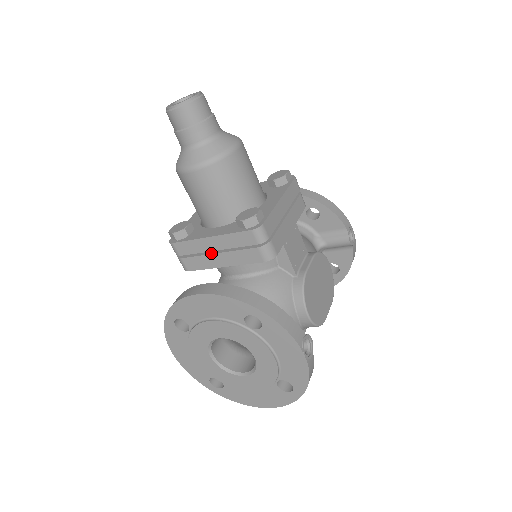
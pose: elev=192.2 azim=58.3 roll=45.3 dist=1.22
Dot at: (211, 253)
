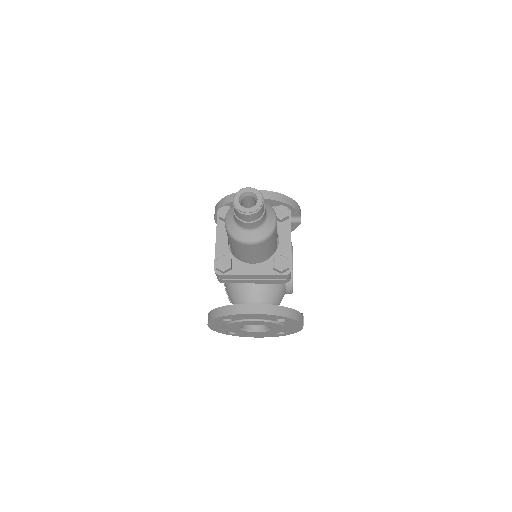
Dot at: (248, 279)
